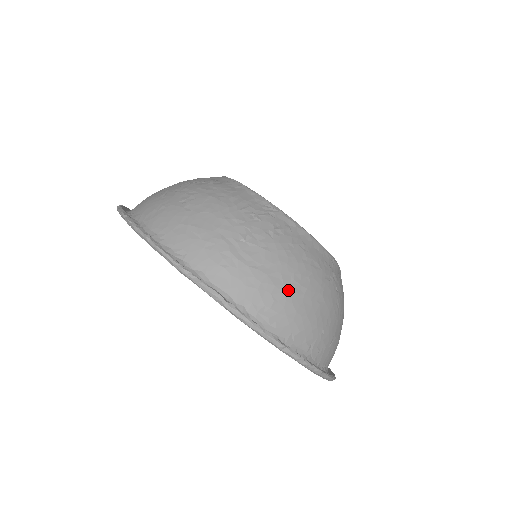
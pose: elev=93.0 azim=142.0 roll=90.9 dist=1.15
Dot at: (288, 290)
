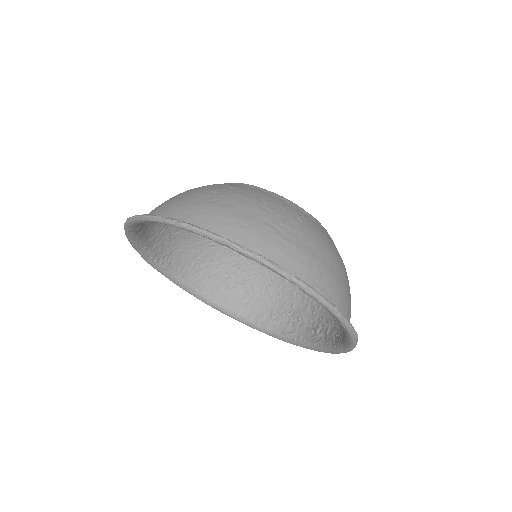
Dot at: (326, 265)
